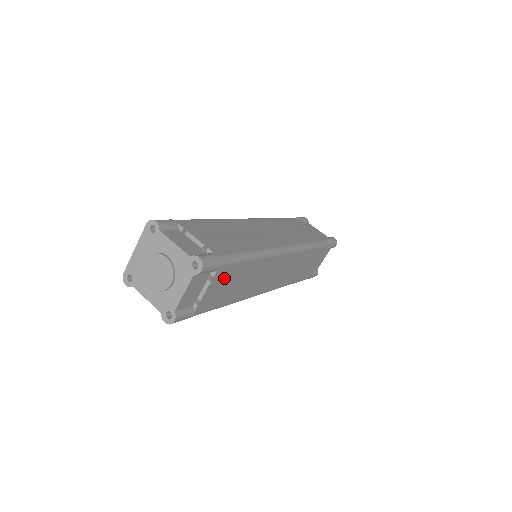
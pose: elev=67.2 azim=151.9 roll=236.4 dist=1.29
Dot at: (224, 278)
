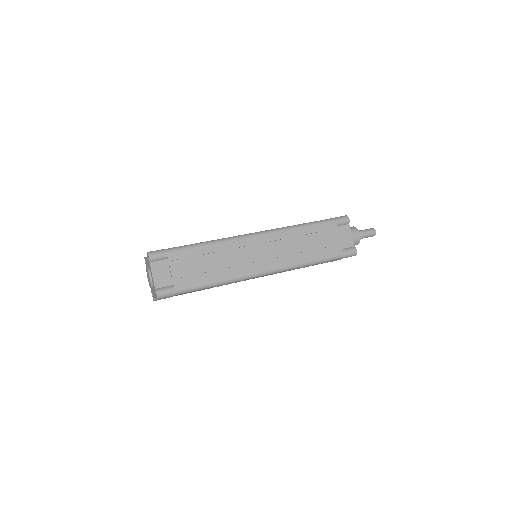
Dot at: (183, 261)
